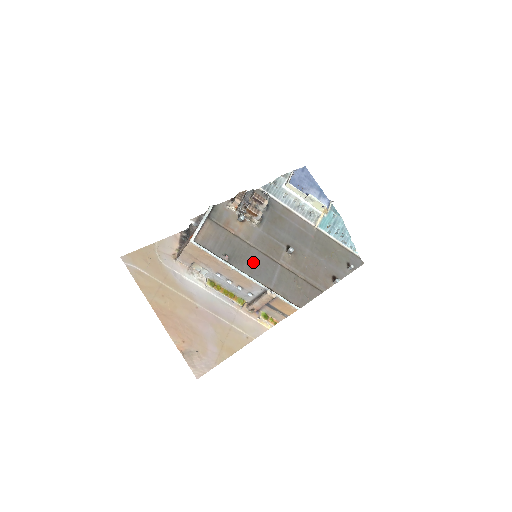
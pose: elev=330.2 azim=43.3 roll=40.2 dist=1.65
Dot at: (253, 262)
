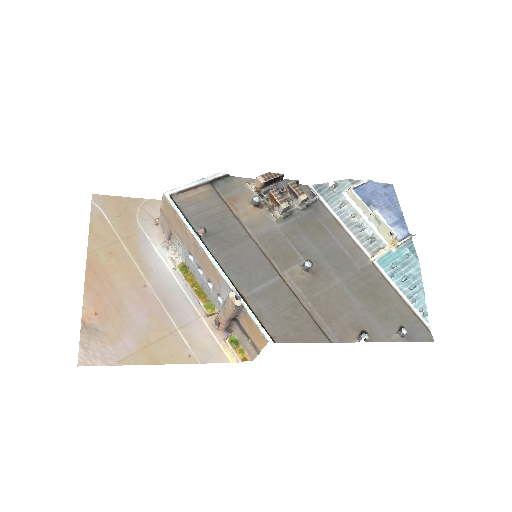
Dot at: (239, 254)
